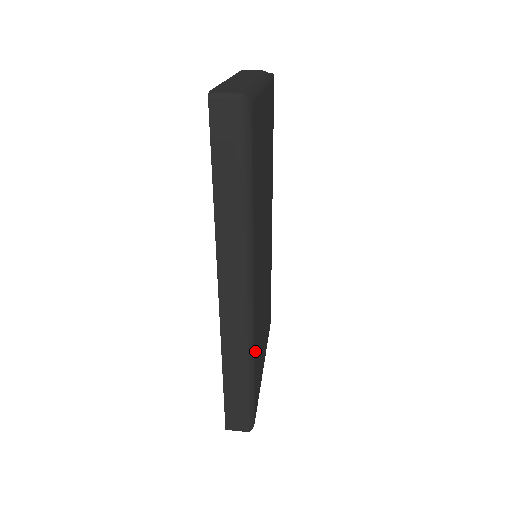
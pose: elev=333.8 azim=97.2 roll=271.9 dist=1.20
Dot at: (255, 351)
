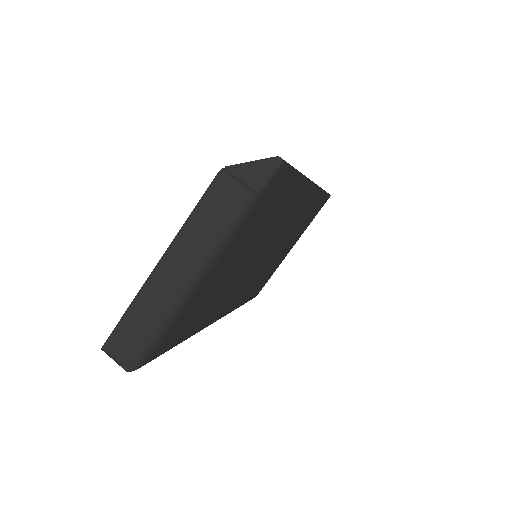
Dot at: (242, 302)
